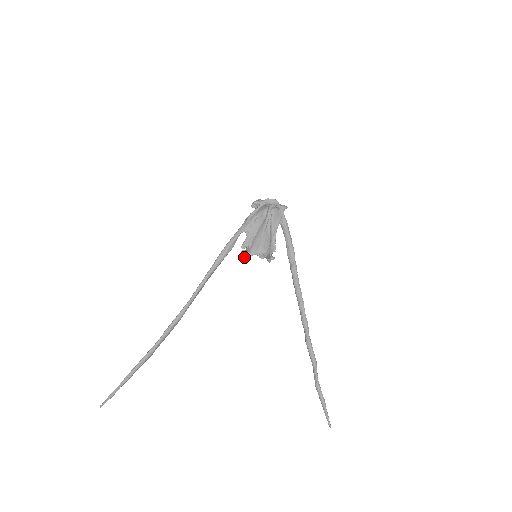
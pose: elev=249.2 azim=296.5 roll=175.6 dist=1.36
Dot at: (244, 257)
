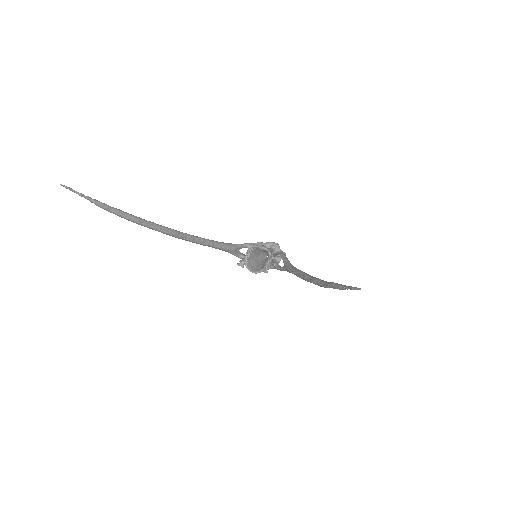
Dot at: (242, 262)
